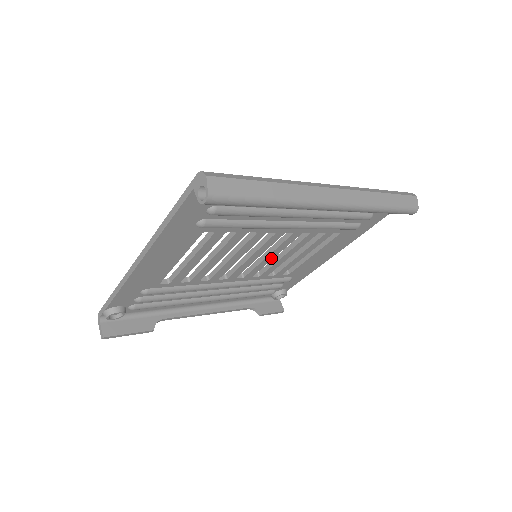
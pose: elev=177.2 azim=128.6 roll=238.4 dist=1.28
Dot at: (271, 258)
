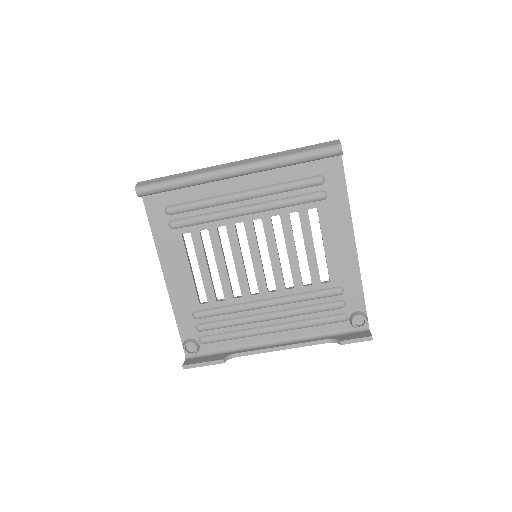
Dot at: (277, 257)
